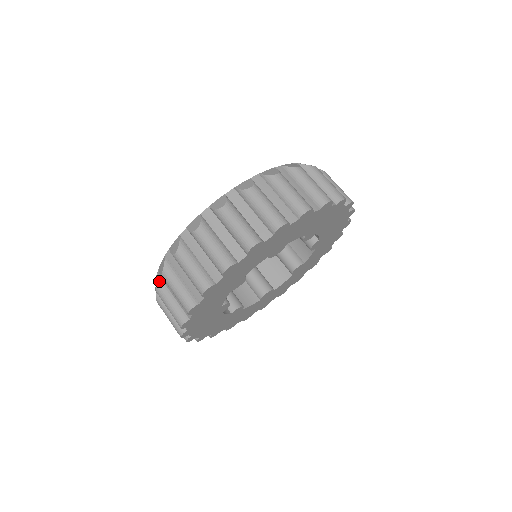
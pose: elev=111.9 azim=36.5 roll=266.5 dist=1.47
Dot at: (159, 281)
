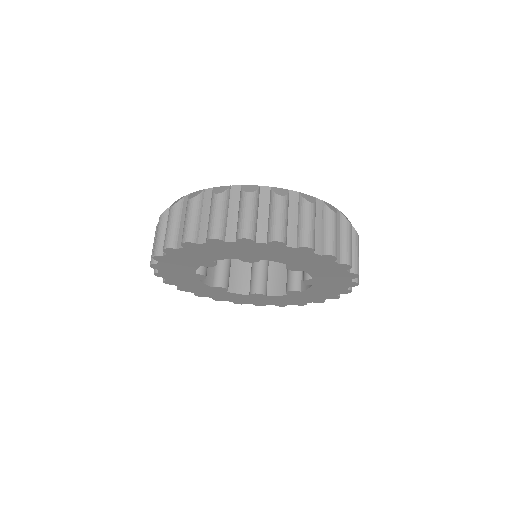
Dot at: occluded
